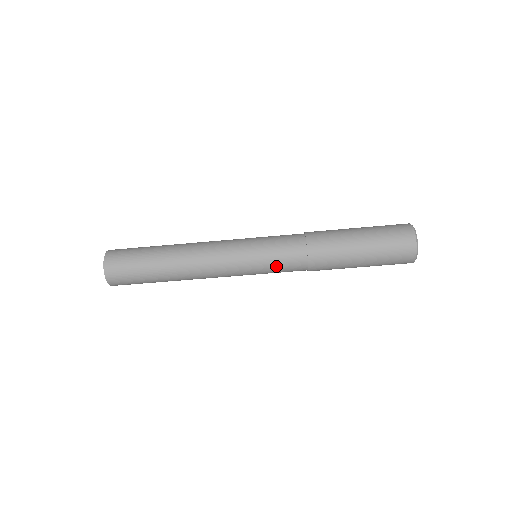
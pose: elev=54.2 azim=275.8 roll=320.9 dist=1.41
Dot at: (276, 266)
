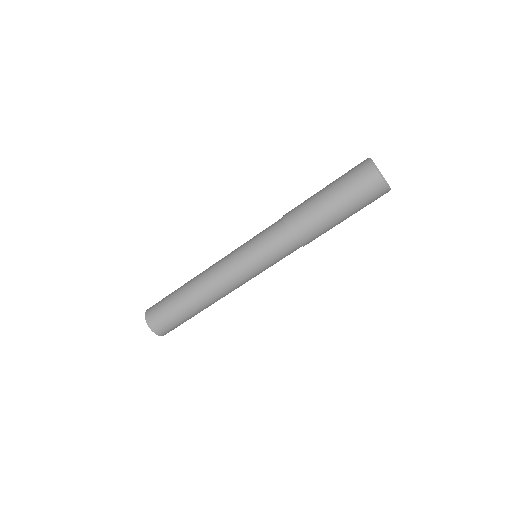
Dot at: (265, 246)
